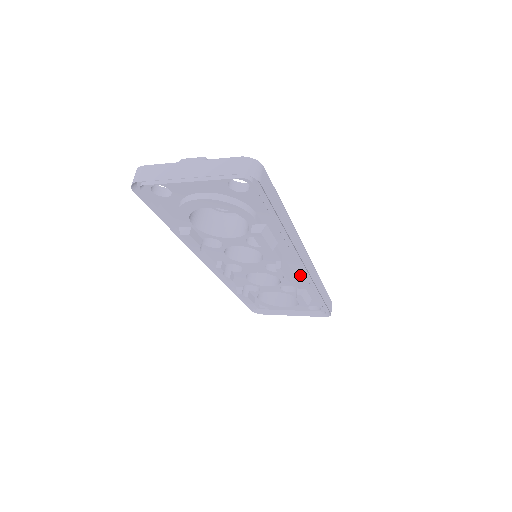
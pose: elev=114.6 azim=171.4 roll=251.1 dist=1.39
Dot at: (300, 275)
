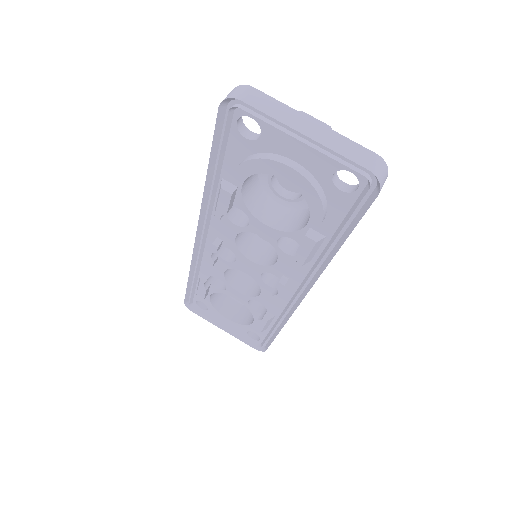
Dot at: (283, 300)
